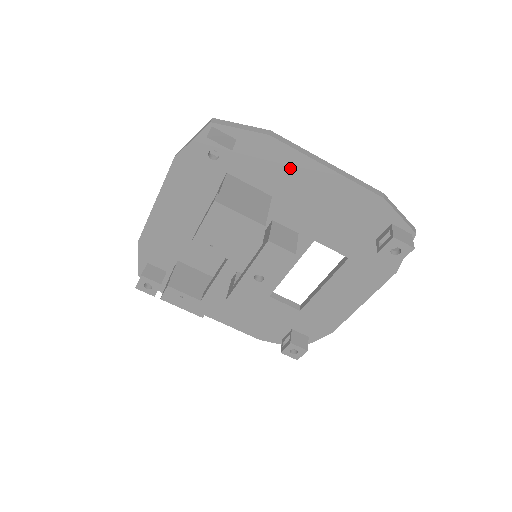
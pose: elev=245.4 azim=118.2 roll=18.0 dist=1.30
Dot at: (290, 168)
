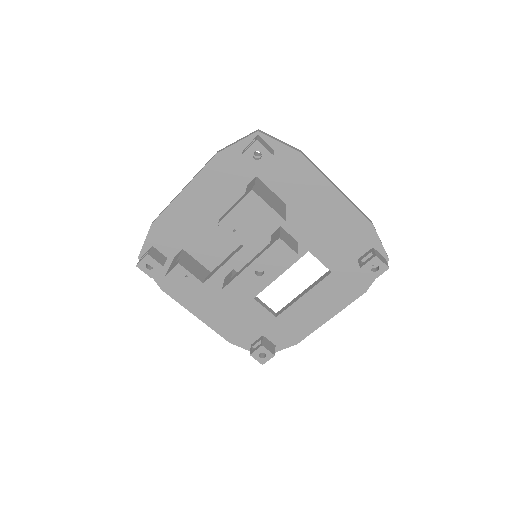
Dot at: (309, 183)
